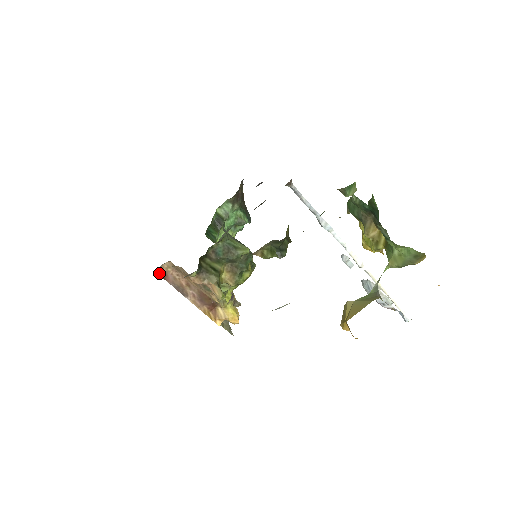
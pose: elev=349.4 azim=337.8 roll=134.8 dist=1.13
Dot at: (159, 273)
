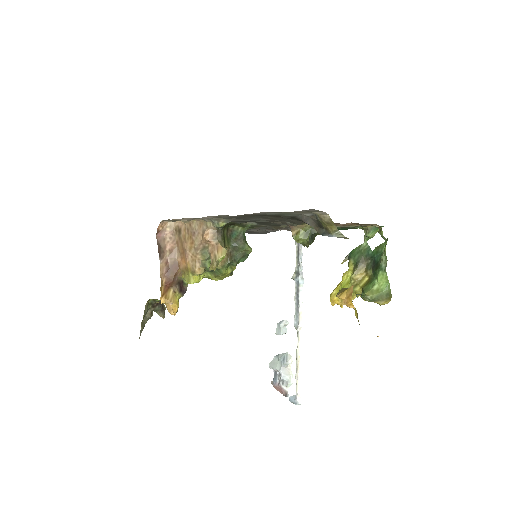
Dot at: (160, 224)
